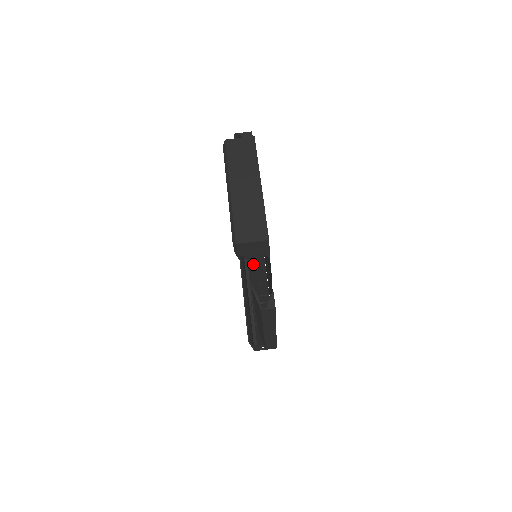
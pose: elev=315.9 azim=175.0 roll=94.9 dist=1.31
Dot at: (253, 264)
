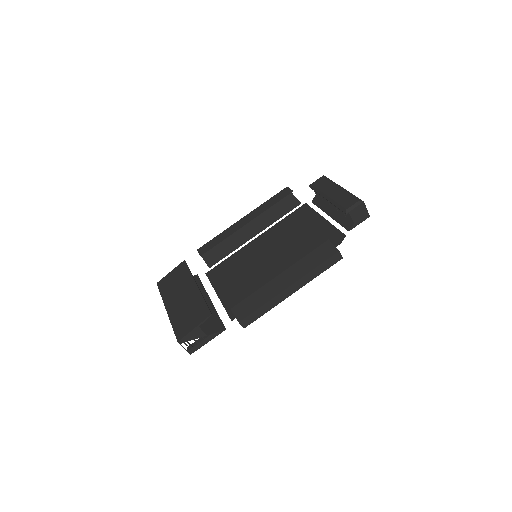
Dot at: occluded
